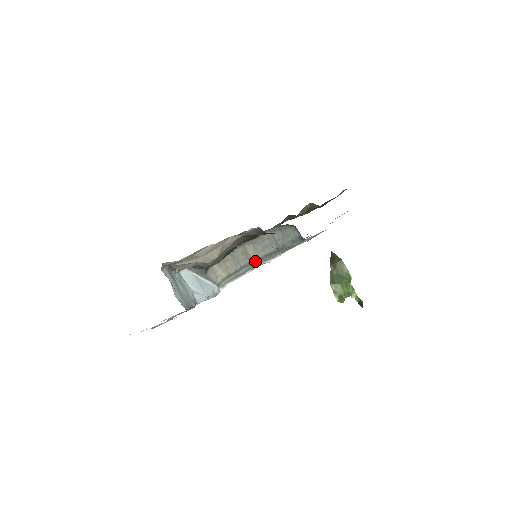
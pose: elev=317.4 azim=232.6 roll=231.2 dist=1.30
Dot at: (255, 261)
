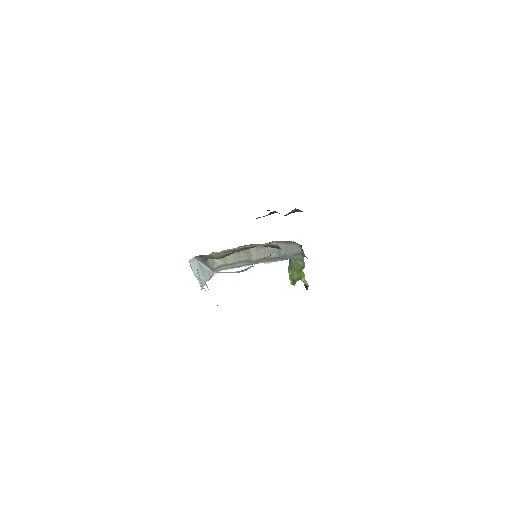
Dot at: (255, 260)
